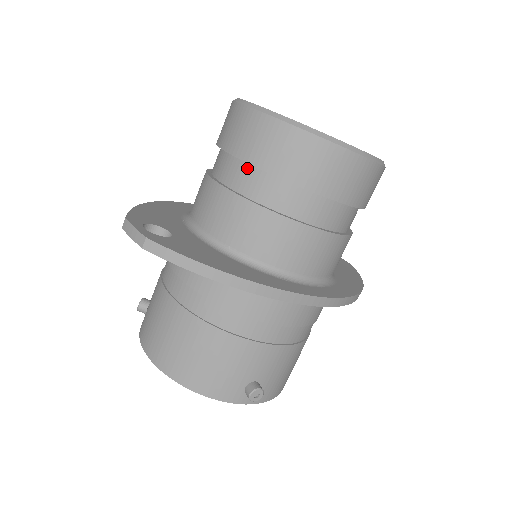
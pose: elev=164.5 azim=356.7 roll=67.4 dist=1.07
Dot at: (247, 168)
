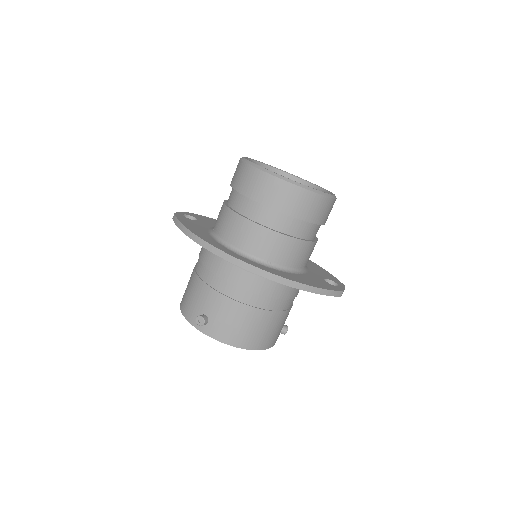
Dot at: (232, 188)
